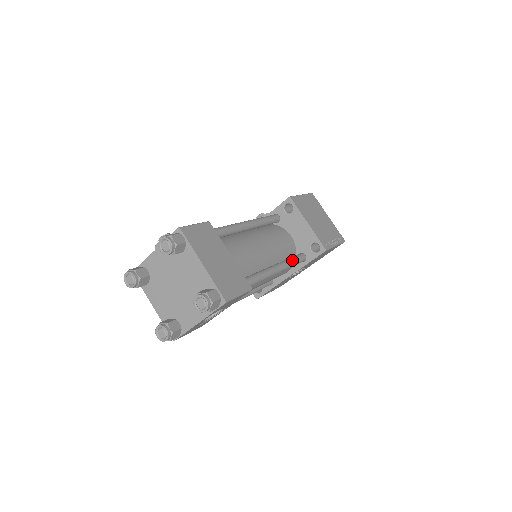
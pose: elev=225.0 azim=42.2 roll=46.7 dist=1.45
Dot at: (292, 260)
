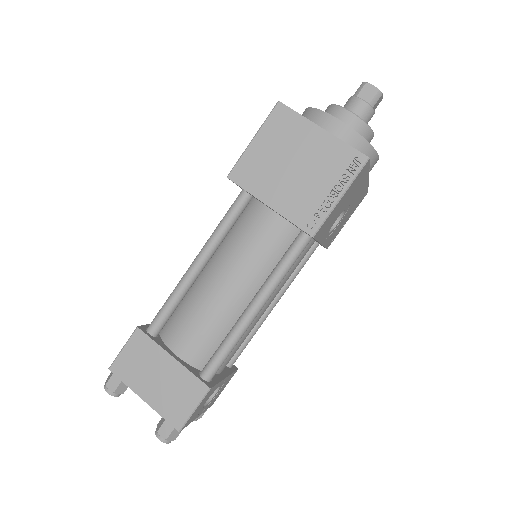
Dot at: (279, 269)
